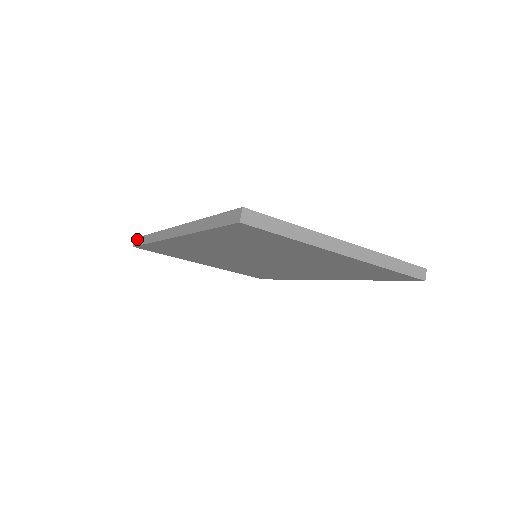
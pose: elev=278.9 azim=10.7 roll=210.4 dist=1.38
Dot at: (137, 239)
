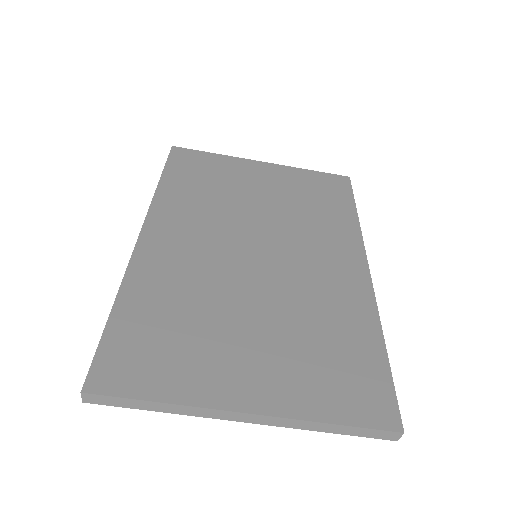
Dot at: (169, 154)
